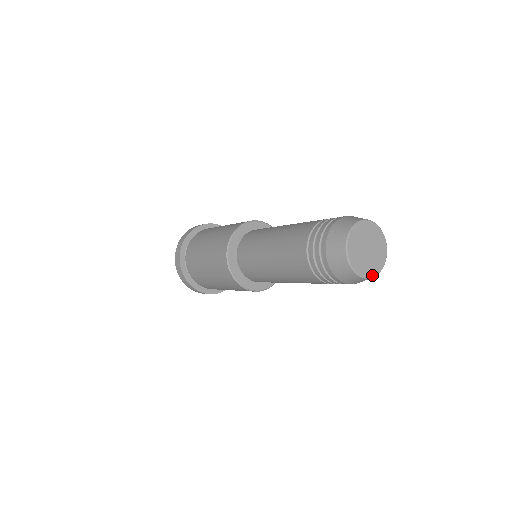
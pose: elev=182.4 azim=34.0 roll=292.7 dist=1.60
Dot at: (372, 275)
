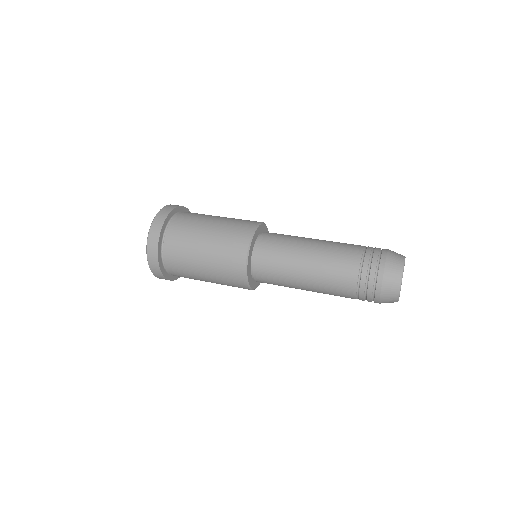
Dot at: occluded
